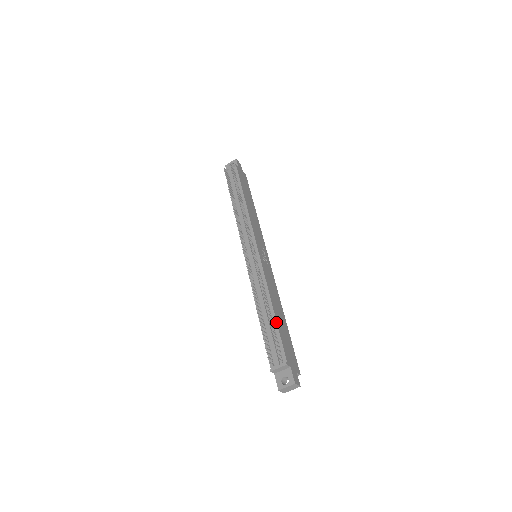
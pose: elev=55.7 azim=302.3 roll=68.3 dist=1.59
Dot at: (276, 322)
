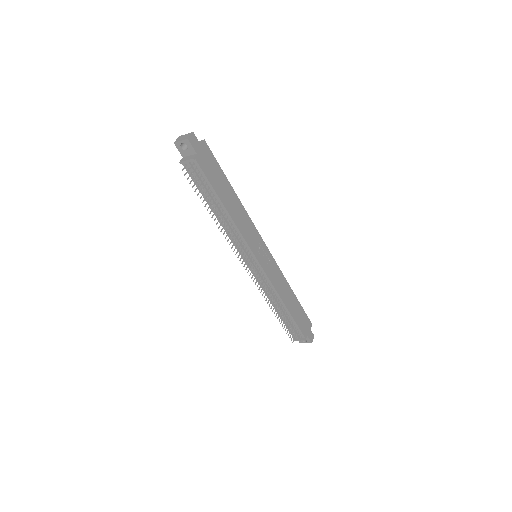
Dot at: (292, 317)
